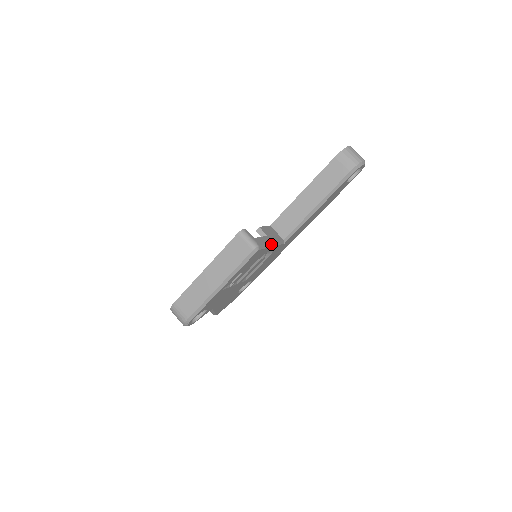
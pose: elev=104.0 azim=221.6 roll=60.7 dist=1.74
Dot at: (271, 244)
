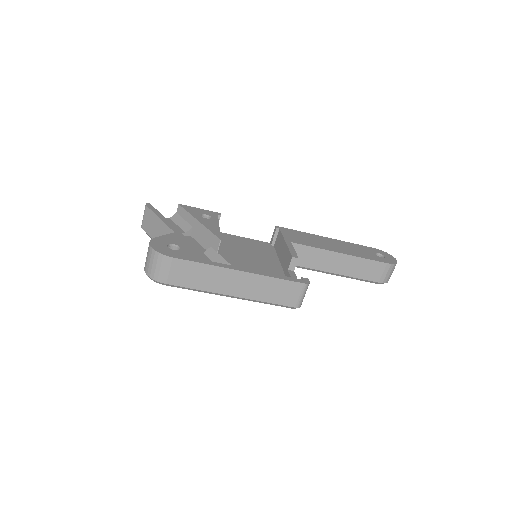
Dot at: occluded
